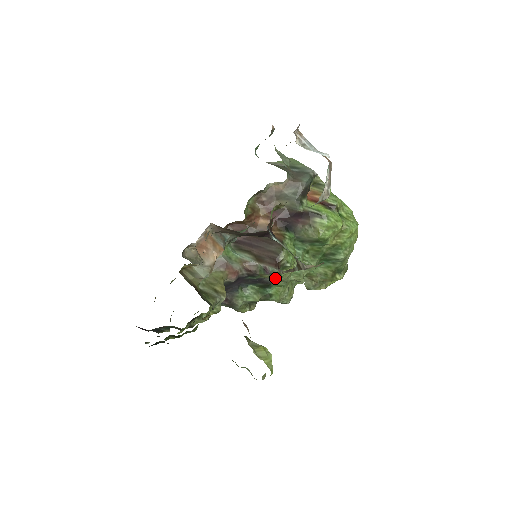
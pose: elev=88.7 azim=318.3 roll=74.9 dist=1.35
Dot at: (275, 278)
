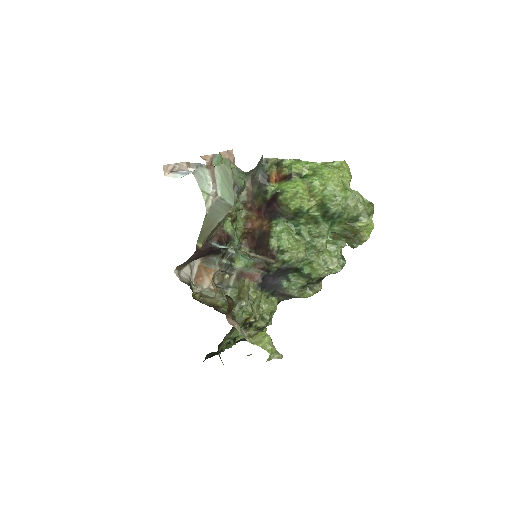
Dot at: (286, 263)
